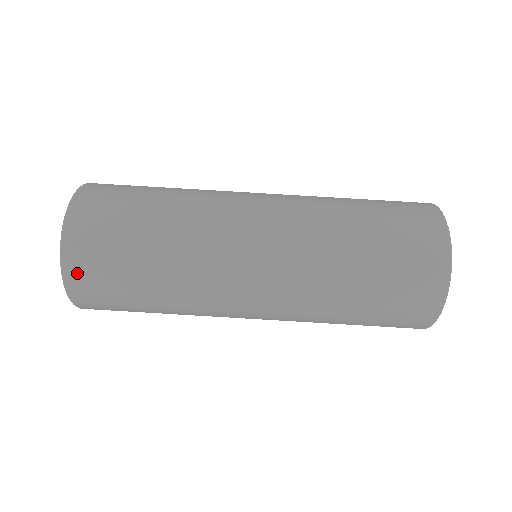
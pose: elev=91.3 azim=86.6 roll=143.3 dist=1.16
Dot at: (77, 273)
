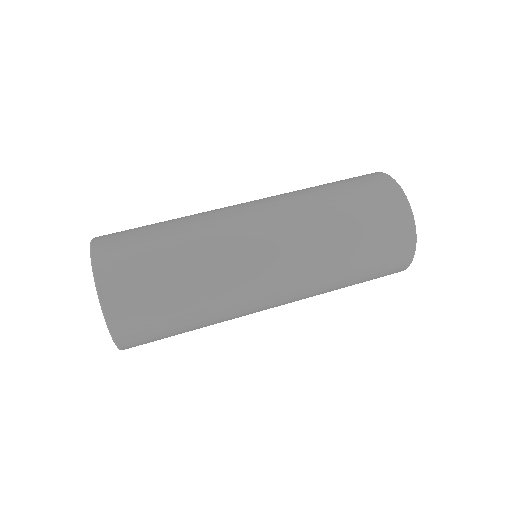
Dot at: (110, 280)
